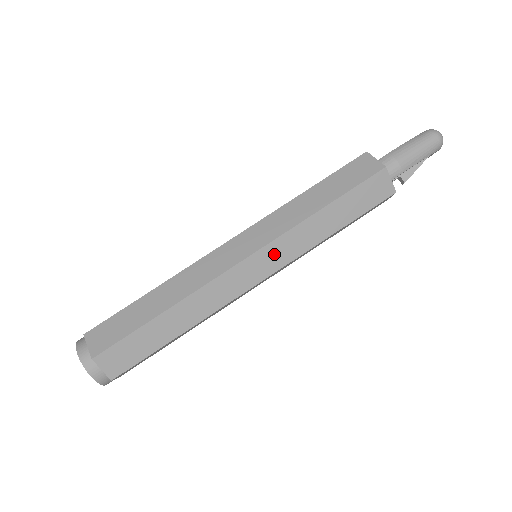
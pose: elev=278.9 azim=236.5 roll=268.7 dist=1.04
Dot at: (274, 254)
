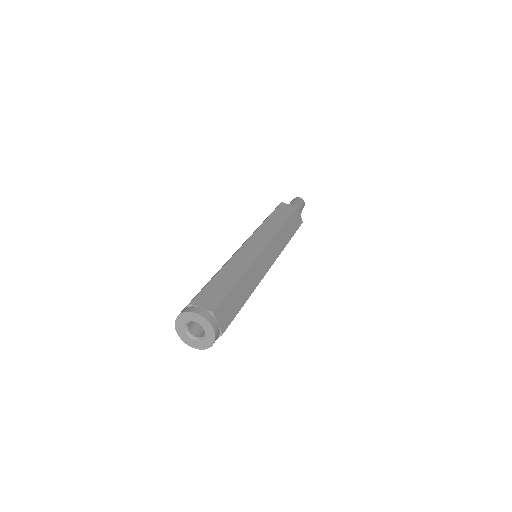
Dot at: (274, 248)
